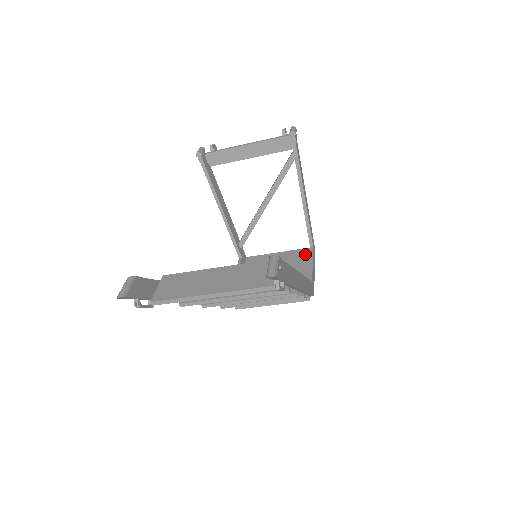
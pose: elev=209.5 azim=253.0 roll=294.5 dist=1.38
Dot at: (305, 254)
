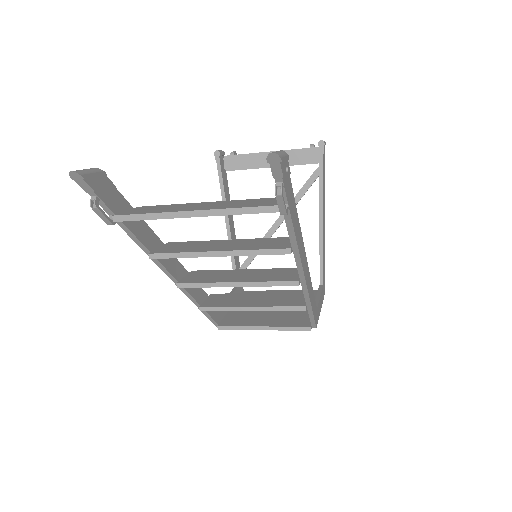
Dot at: occluded
